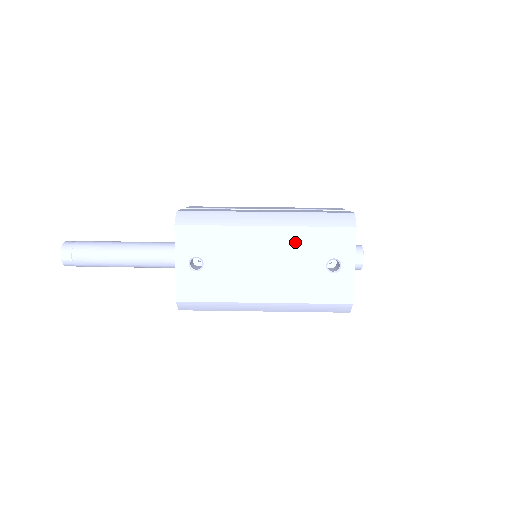
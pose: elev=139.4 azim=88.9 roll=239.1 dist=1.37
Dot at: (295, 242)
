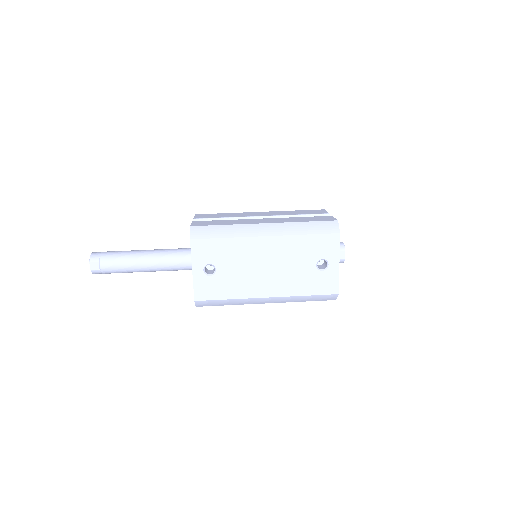
Dot at: (290, 248)
